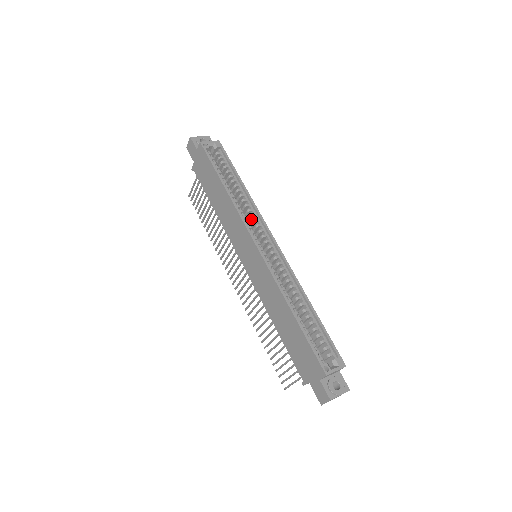
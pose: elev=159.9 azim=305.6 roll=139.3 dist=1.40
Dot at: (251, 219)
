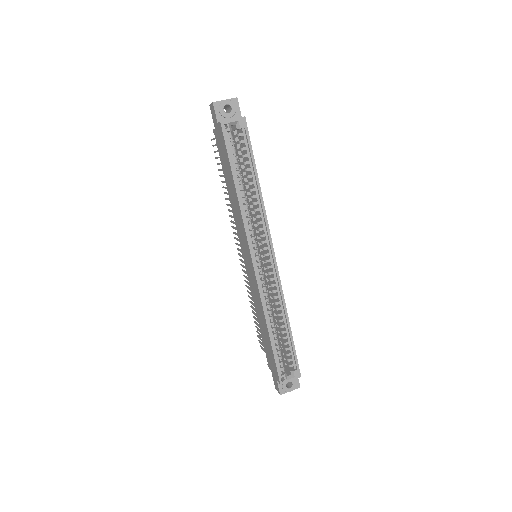
Dot at: (258, 223)
